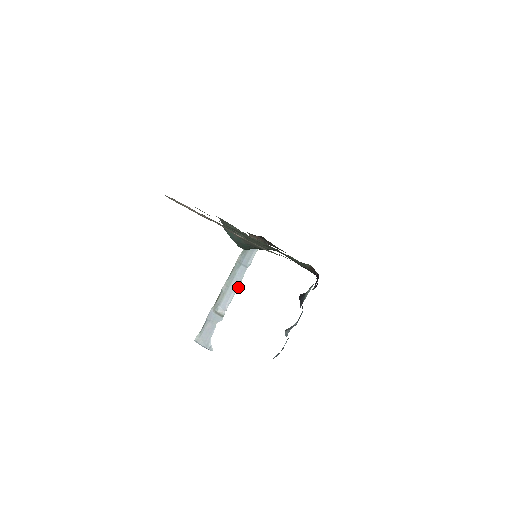
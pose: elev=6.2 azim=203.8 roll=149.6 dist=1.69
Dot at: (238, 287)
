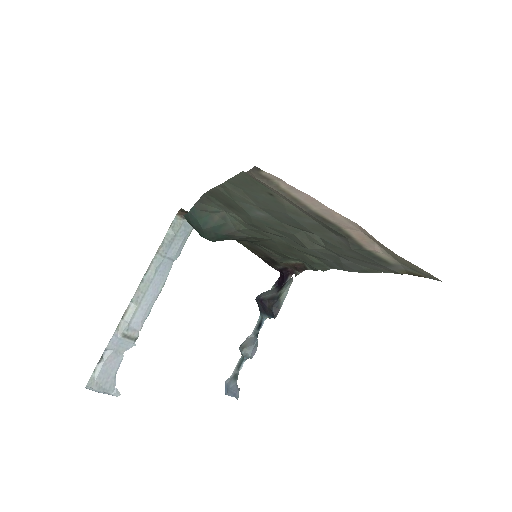
Dot at: (160, 292)
